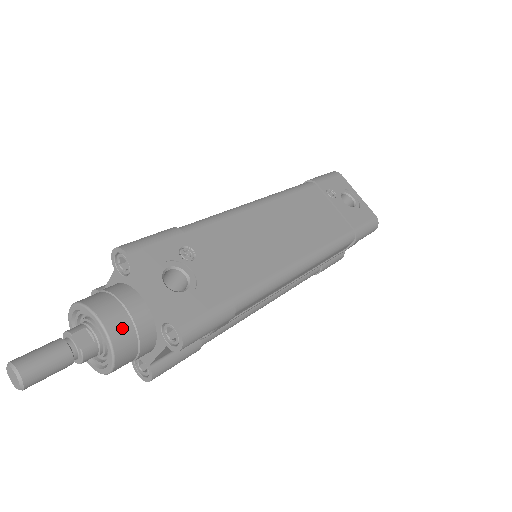
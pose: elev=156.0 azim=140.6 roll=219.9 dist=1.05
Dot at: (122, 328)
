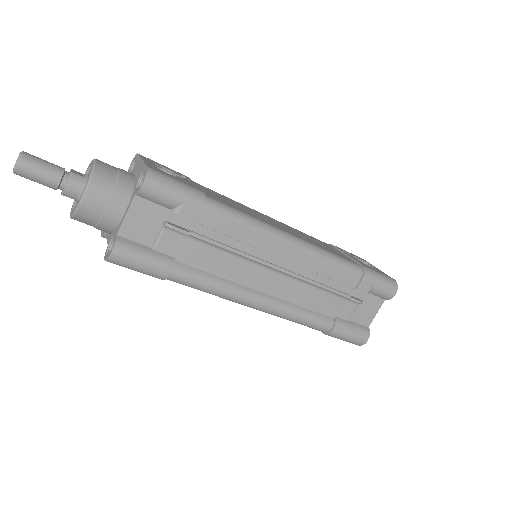
Dot at: (108, 169)
